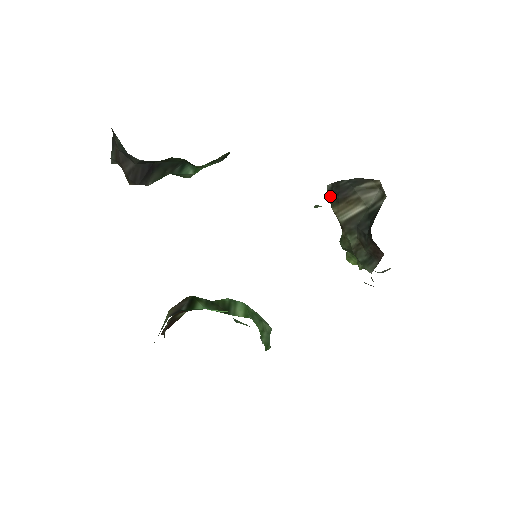
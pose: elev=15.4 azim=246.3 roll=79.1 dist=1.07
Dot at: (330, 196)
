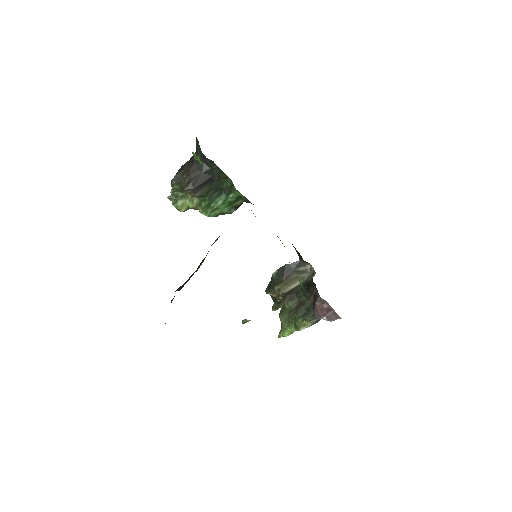
Dot at: (275, 280)
